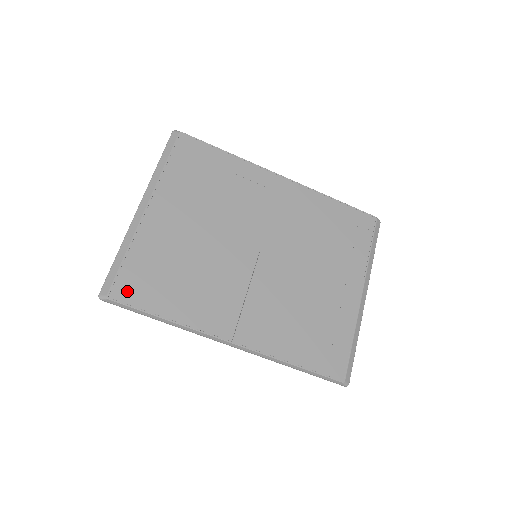
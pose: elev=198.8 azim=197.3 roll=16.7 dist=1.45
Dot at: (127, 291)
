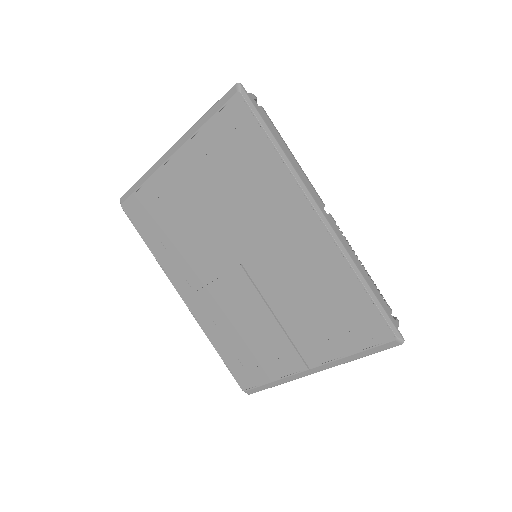
Dot at: (134, 211)
